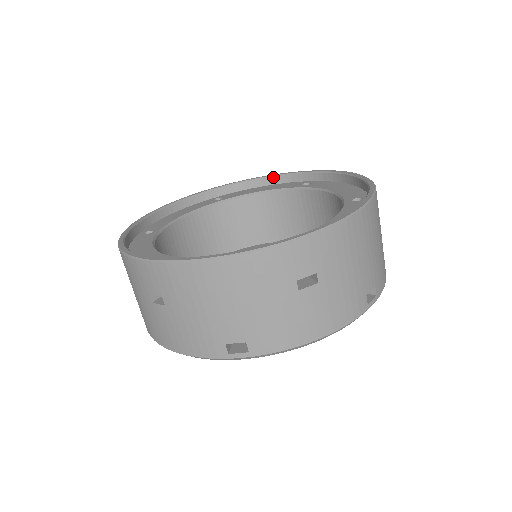
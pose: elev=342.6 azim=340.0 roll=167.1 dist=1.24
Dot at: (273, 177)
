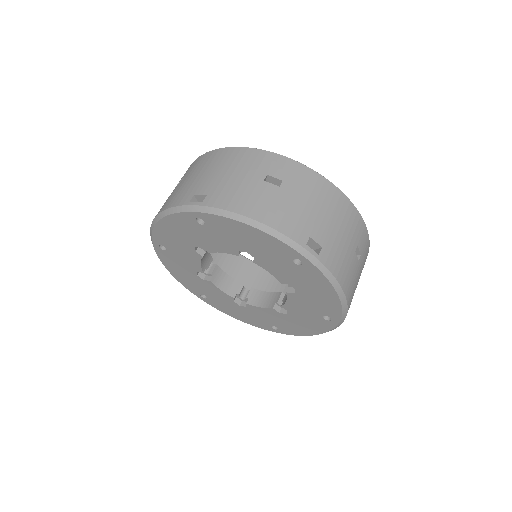
Dot at: occluded
